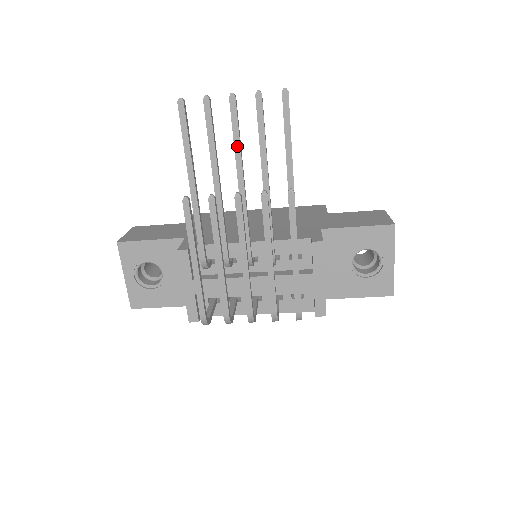
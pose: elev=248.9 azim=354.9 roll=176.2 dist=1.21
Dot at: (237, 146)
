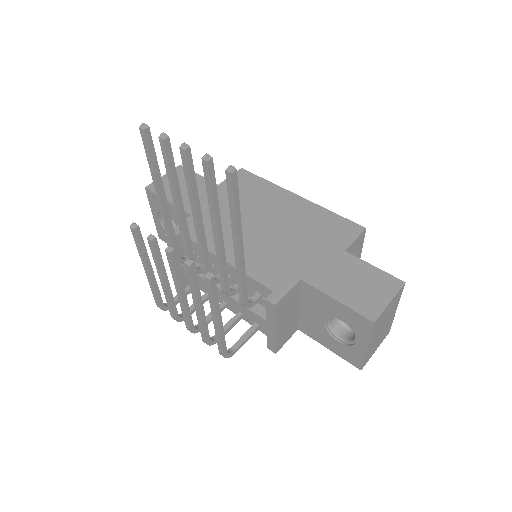
Dot at: (190, 194)
